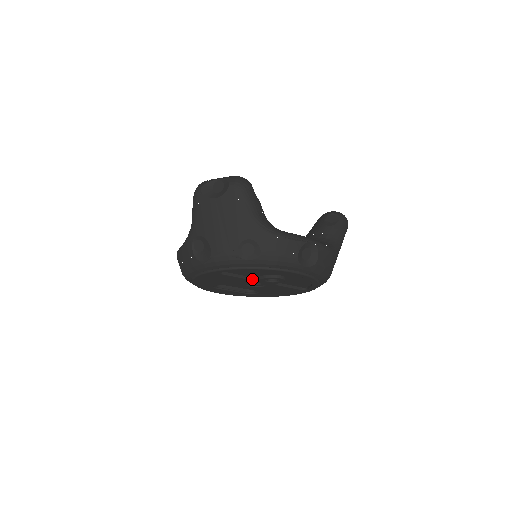
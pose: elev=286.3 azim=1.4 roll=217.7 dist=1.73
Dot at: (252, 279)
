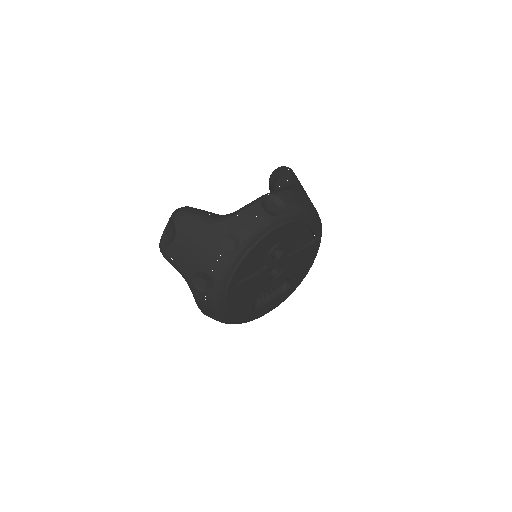
Dot at: (264, 269)
